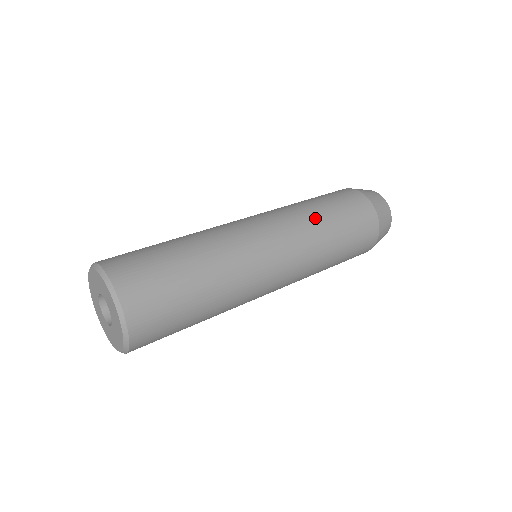
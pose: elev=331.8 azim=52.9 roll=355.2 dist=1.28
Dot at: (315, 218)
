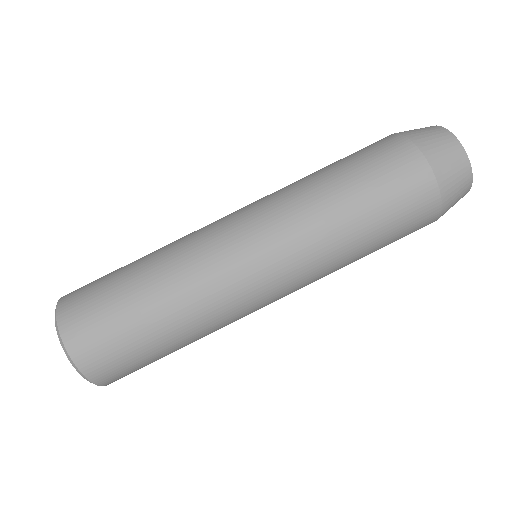
Dot at: (344, 260)
